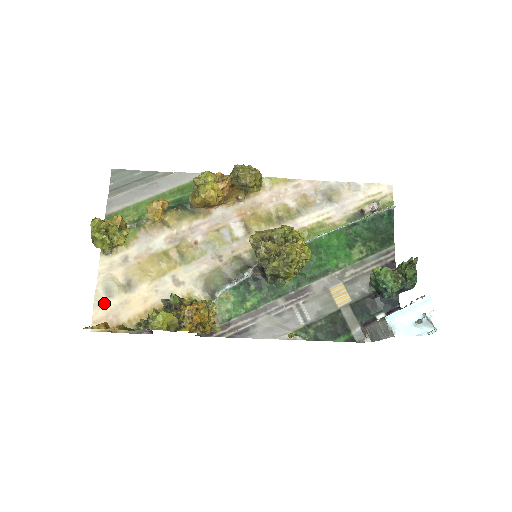
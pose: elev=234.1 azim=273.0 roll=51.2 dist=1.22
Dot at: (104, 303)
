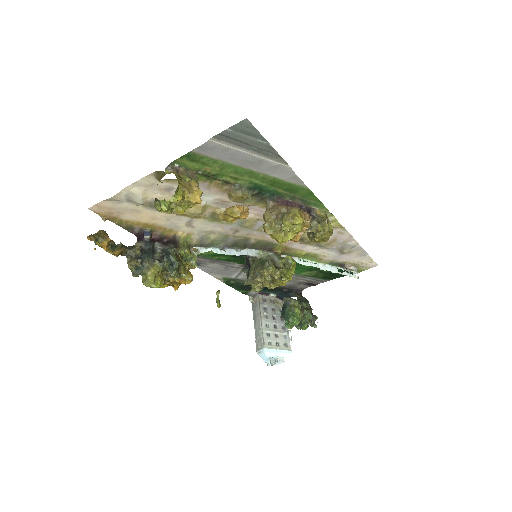
Dot at: (118, 201)
